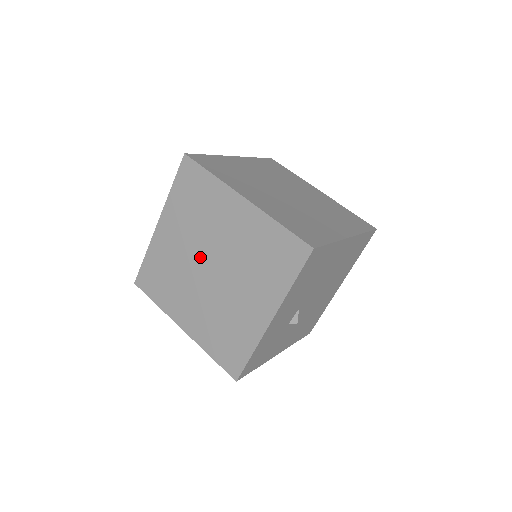
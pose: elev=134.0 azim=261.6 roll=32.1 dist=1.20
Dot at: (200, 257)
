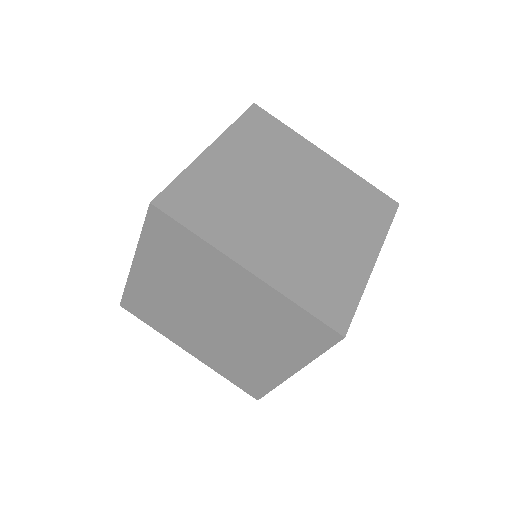
Dot at: (197, 307)
